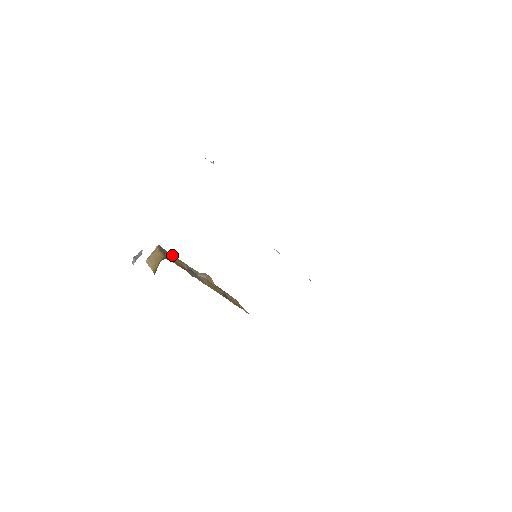
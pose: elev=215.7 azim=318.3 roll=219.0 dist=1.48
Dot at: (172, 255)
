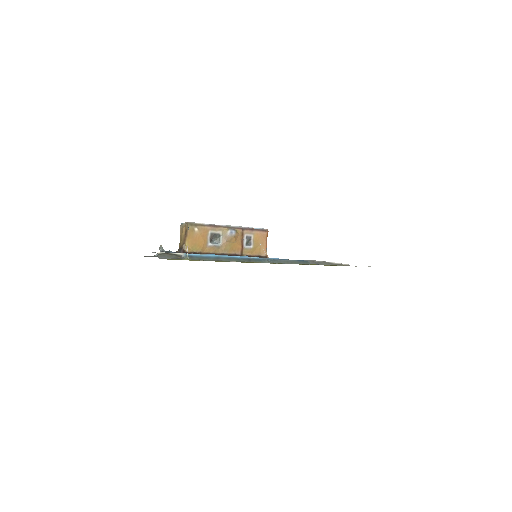
Dot at: (199, 227)
